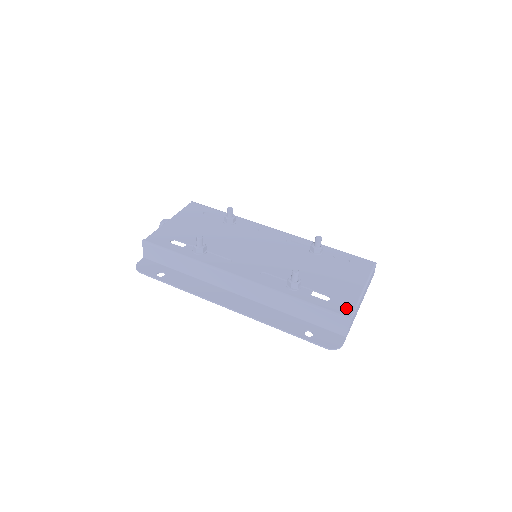
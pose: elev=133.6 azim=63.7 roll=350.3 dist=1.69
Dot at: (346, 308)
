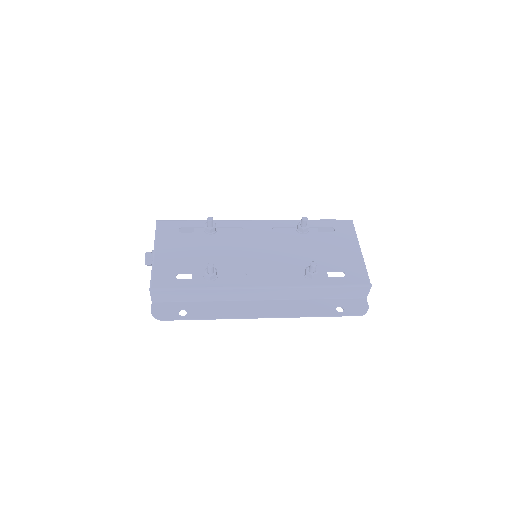
Dot at: (362, 277)
